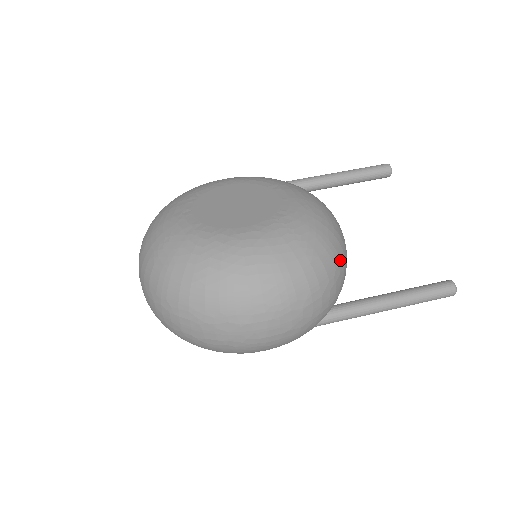
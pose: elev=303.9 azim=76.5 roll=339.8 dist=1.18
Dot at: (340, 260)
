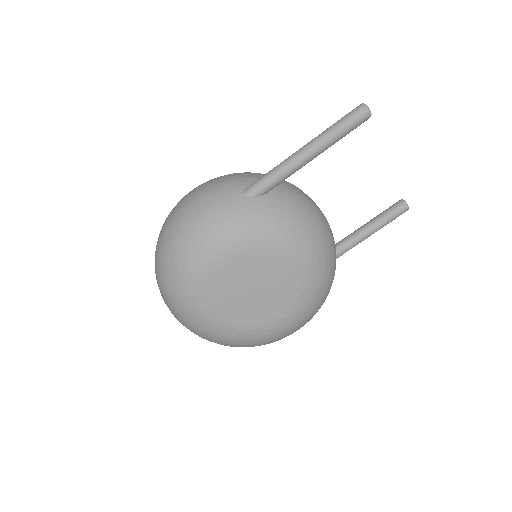
Dot at: occluded
